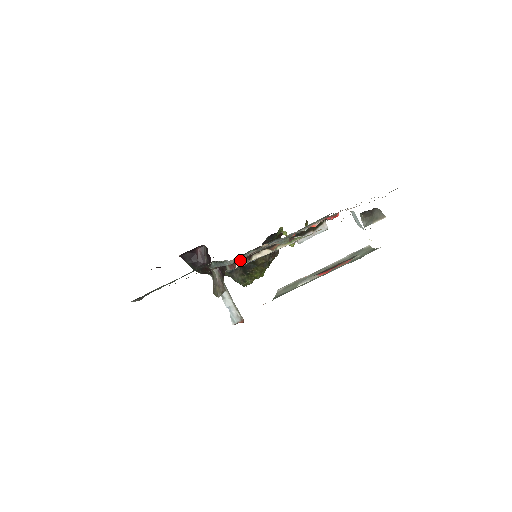
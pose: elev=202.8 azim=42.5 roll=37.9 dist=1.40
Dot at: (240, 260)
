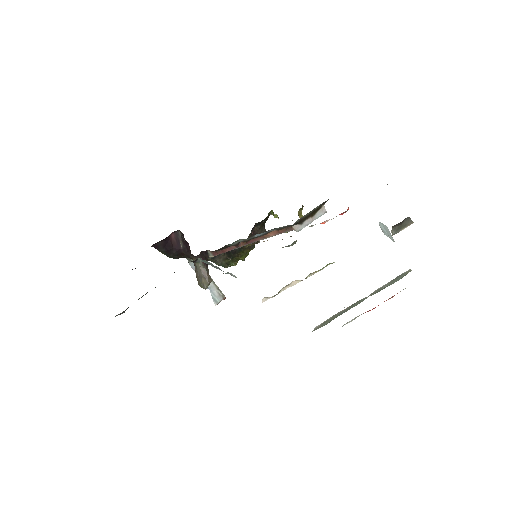
Dot at: (226, 247)
